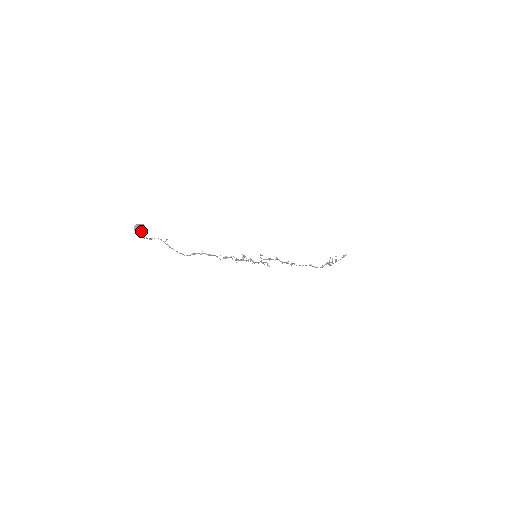
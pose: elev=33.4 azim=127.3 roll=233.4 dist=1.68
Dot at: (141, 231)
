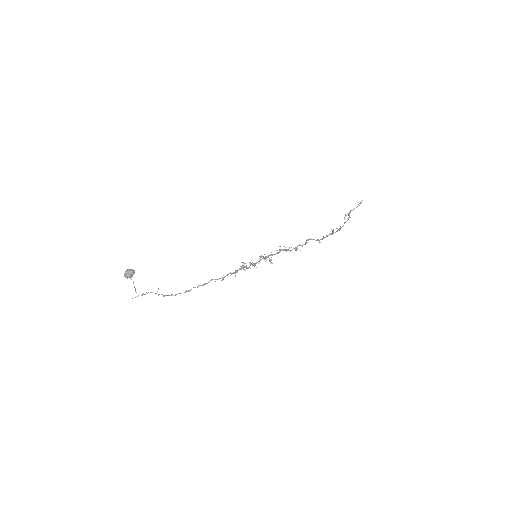
Dot at: (132, 276)
